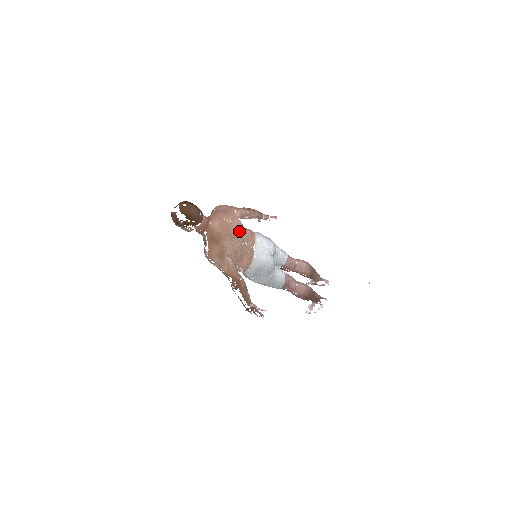
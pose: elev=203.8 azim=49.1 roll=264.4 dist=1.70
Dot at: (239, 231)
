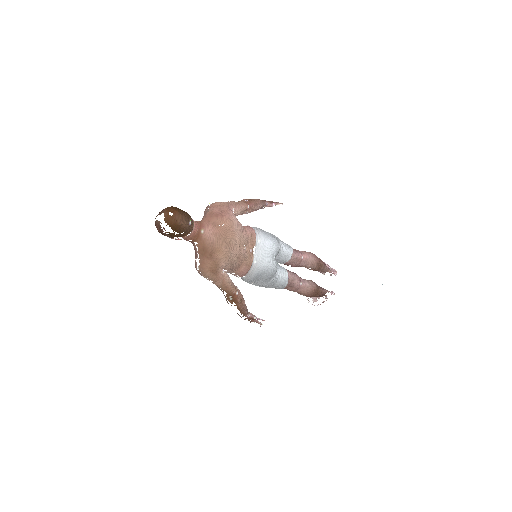
Dot at: (237, 236)
